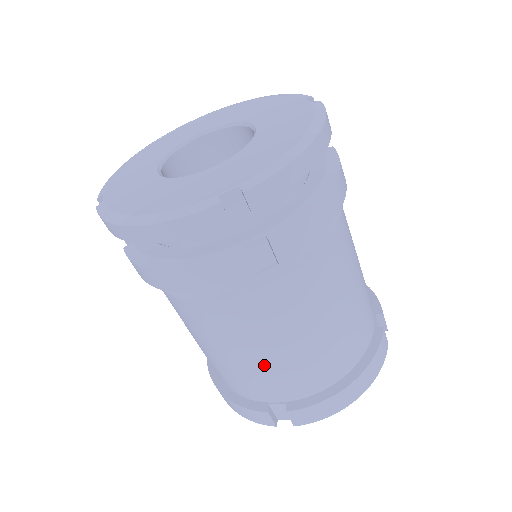
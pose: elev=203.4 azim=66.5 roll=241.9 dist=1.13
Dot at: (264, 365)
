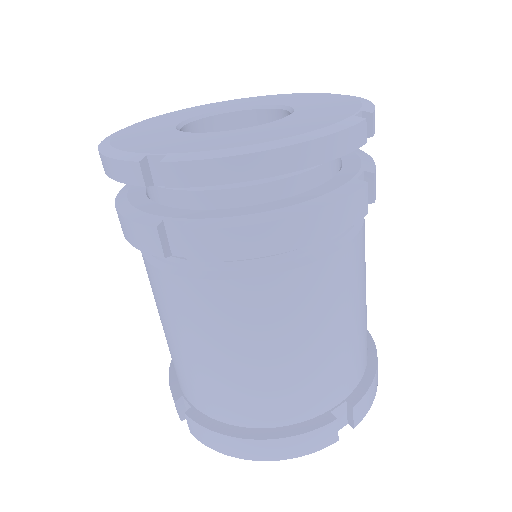
Dot at: (178, 354)
